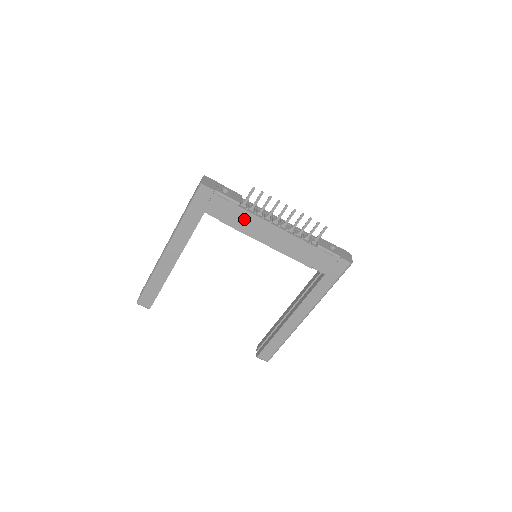
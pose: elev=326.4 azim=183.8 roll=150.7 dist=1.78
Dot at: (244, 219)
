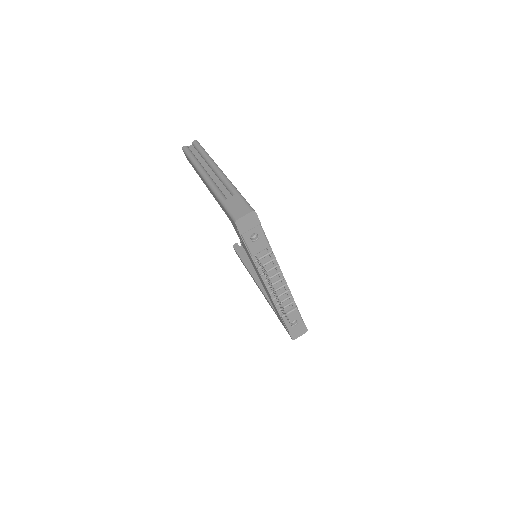
Dot at: occluded
